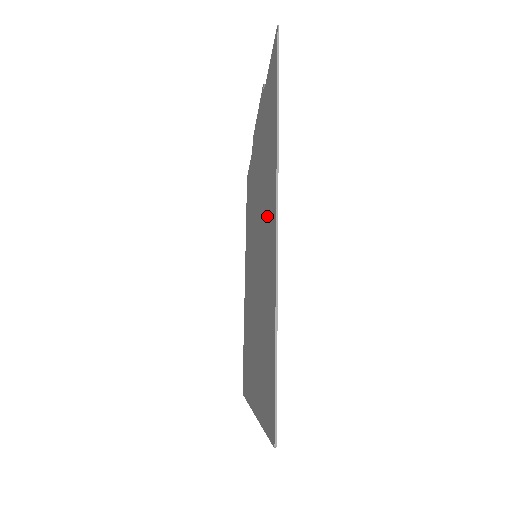
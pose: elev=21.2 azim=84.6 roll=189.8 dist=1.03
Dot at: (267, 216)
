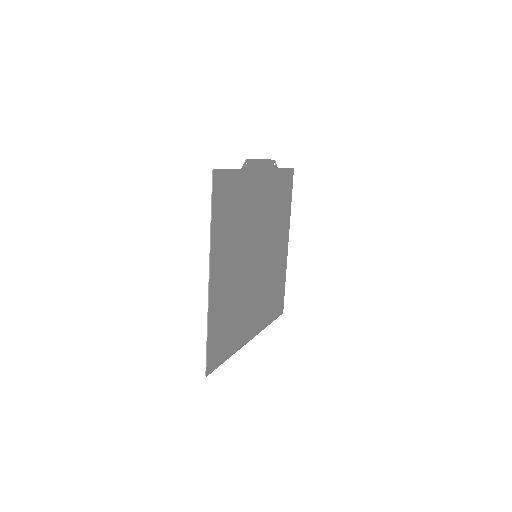
Dot at: (226, 261)
